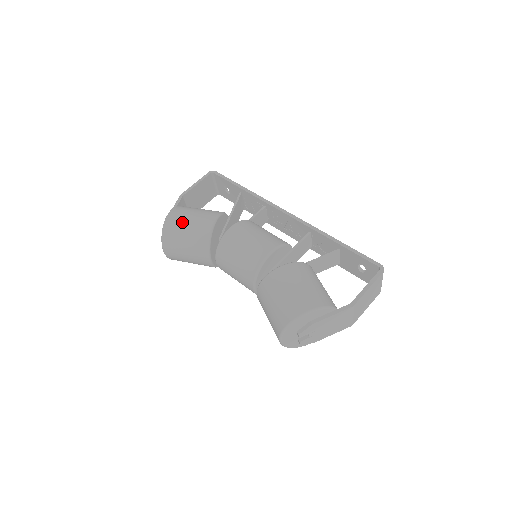
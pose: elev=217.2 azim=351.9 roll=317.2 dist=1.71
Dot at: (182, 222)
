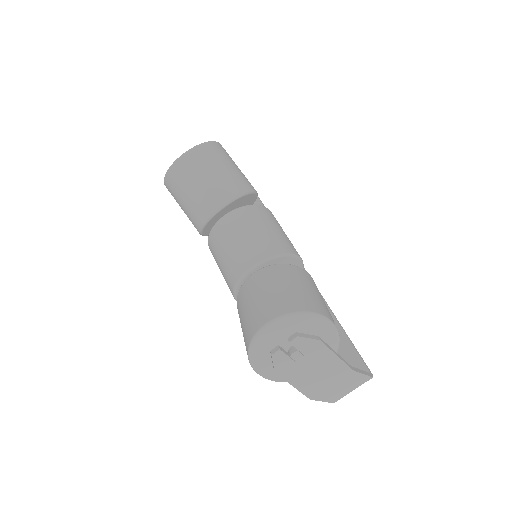
Dot at: (229, 159)
